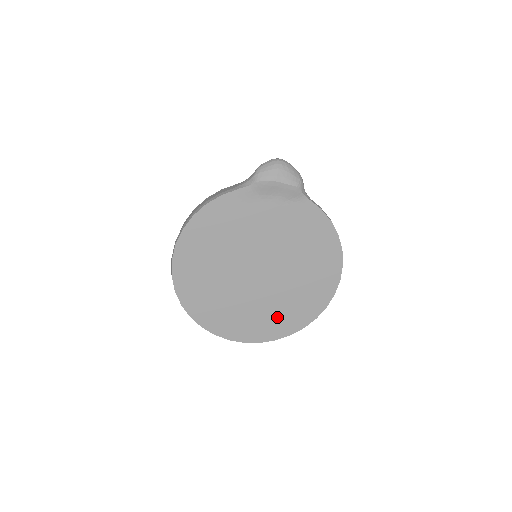
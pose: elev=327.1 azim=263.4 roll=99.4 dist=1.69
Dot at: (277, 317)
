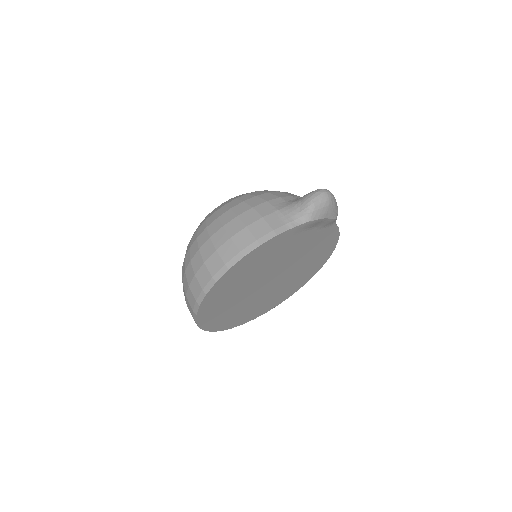
Dot at: (265, 305)
